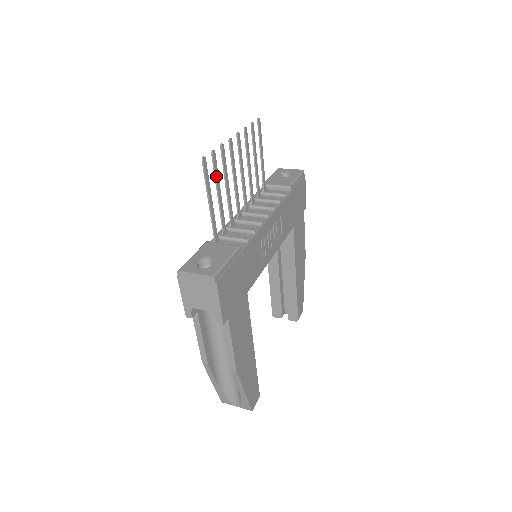
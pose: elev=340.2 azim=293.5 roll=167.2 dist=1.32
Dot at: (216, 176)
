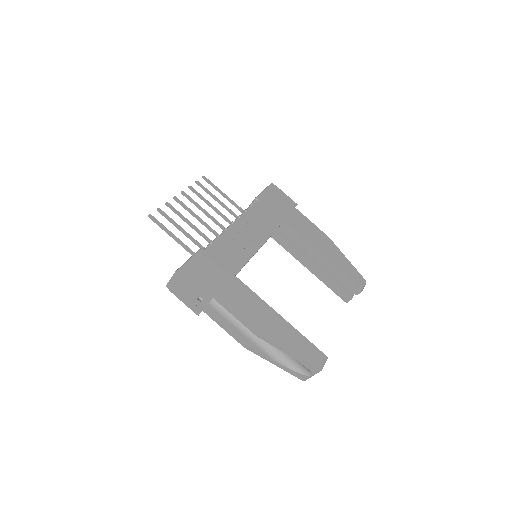
Dot at: (171, 221)
